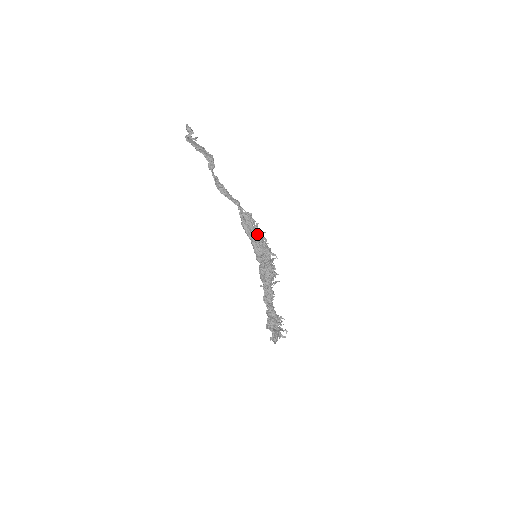
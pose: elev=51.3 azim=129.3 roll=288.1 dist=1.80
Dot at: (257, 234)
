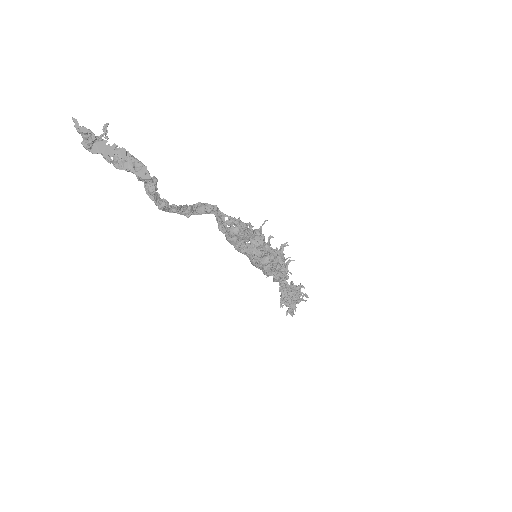
Dot at: (253, 238)
